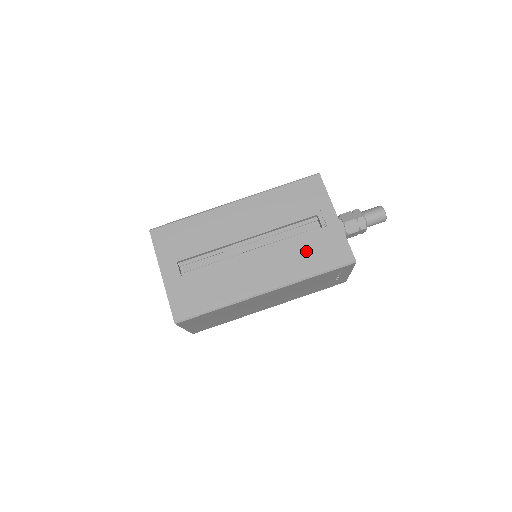
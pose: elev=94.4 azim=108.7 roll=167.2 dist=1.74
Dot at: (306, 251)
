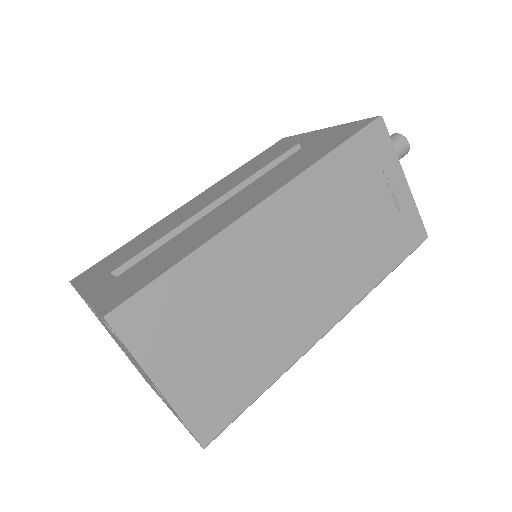
Dot at: (303, 156)
